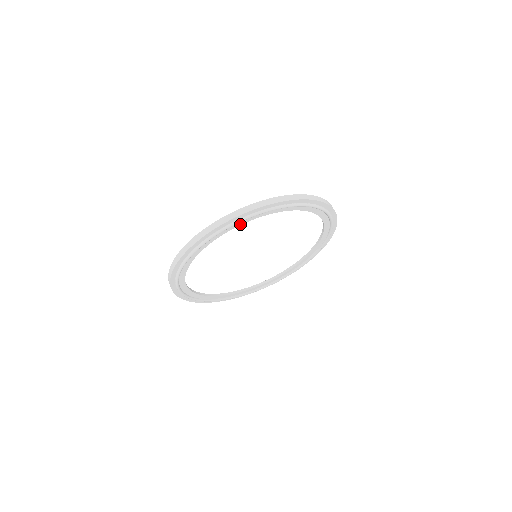
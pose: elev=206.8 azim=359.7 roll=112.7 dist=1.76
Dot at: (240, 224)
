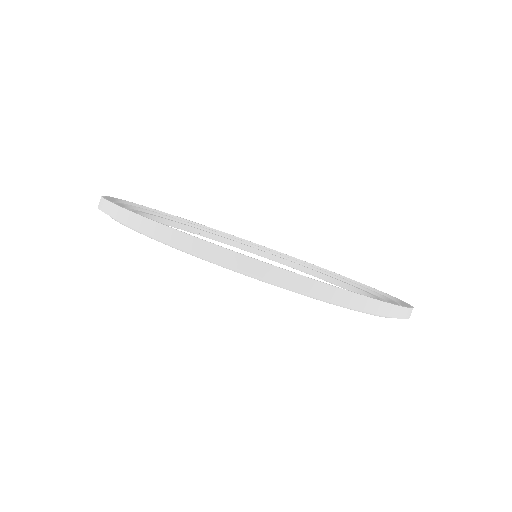
Dot at: occluded
